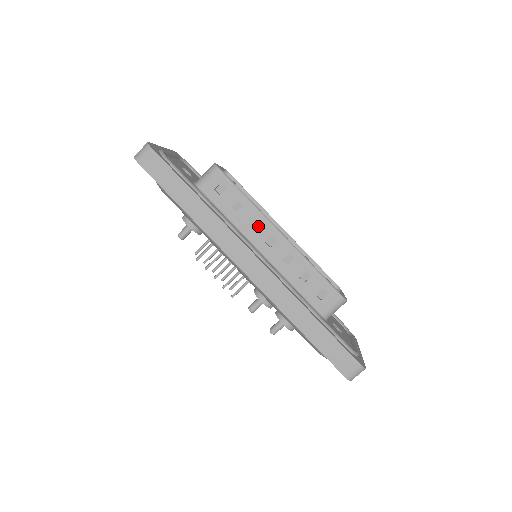
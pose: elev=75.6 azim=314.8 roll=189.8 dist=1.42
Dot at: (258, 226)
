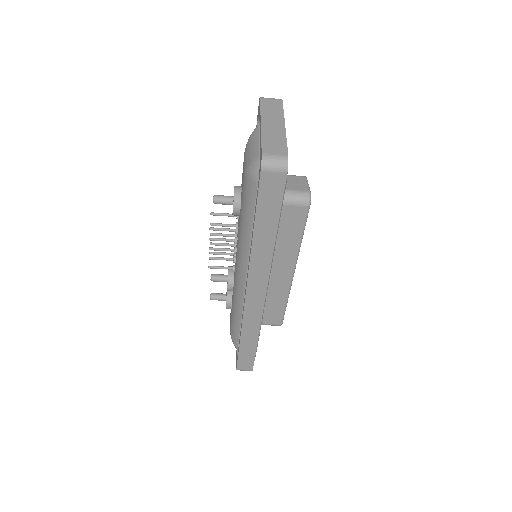
Dot at: (285, 260)
